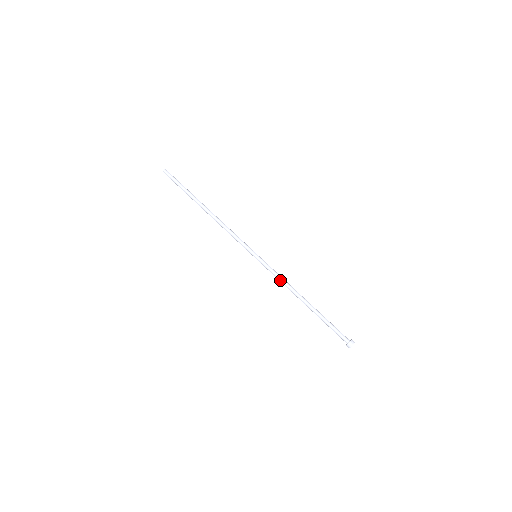
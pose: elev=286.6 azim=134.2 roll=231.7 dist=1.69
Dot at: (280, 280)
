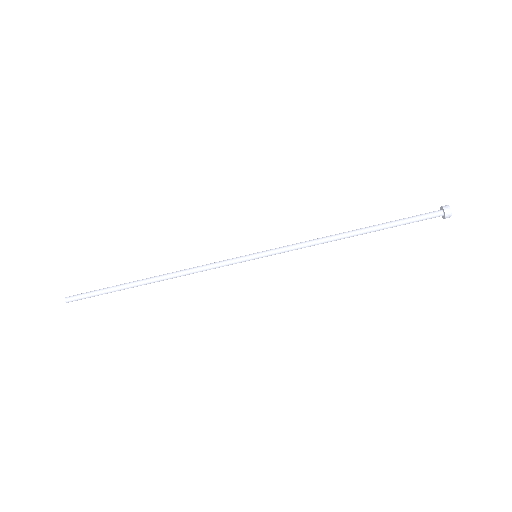
Dot at: occluded
